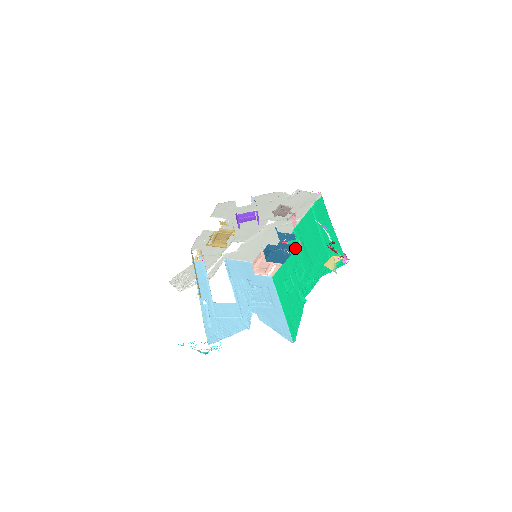
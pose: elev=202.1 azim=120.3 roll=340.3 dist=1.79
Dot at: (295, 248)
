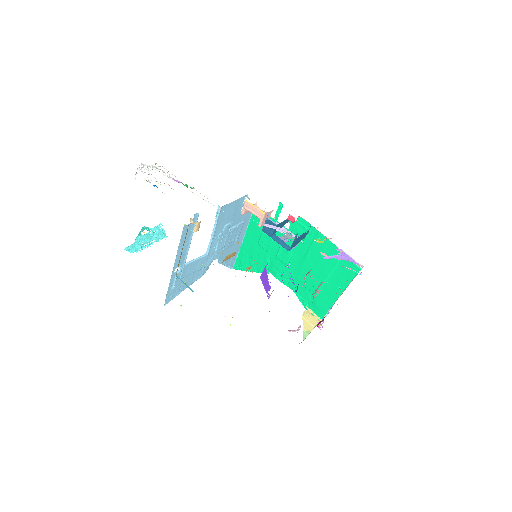
Dot at: occluded
